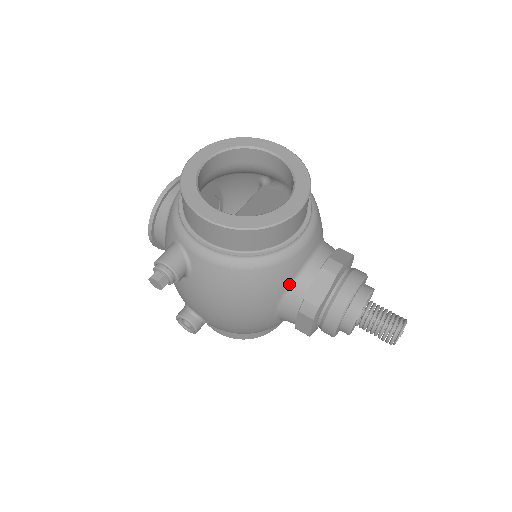
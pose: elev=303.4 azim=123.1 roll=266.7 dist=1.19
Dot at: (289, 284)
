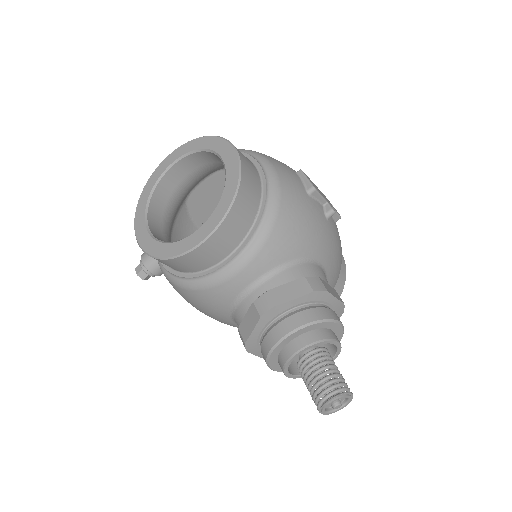
Dot at: (230, 307)
